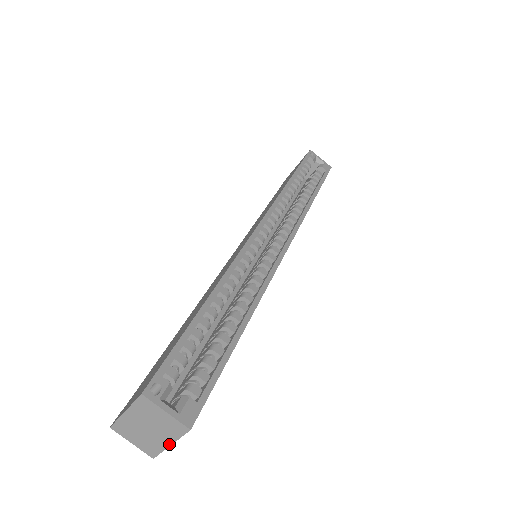
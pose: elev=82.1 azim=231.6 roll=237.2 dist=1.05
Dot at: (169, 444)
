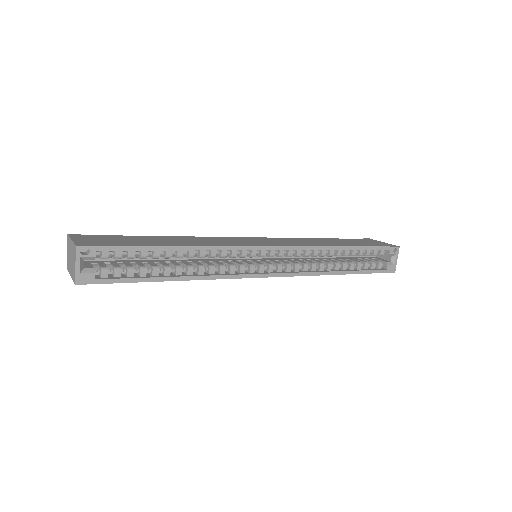
Dot at: (71, 275)
